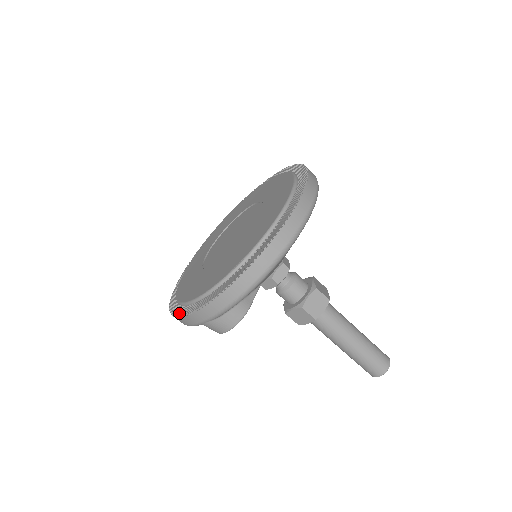
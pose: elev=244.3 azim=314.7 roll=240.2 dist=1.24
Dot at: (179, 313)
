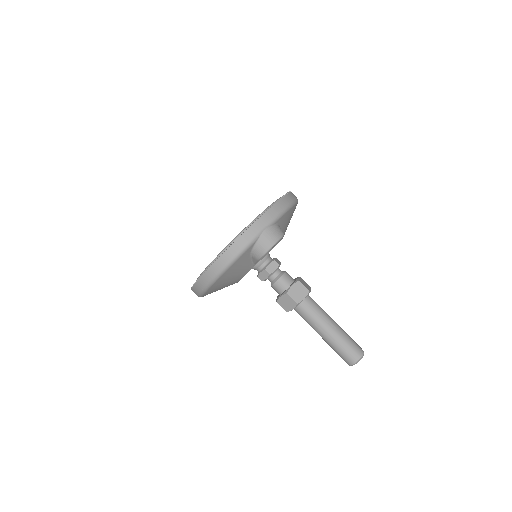
Dot at: (237, 237)
